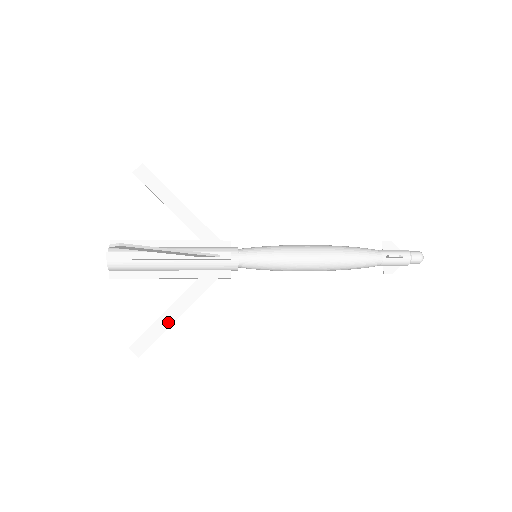
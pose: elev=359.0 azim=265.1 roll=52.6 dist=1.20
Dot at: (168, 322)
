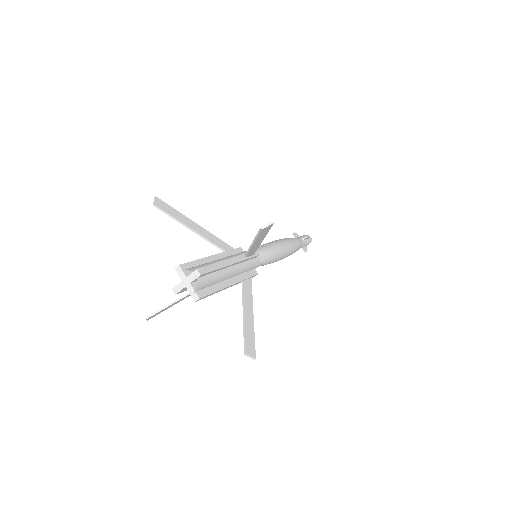
Dot at: (251, 321)
